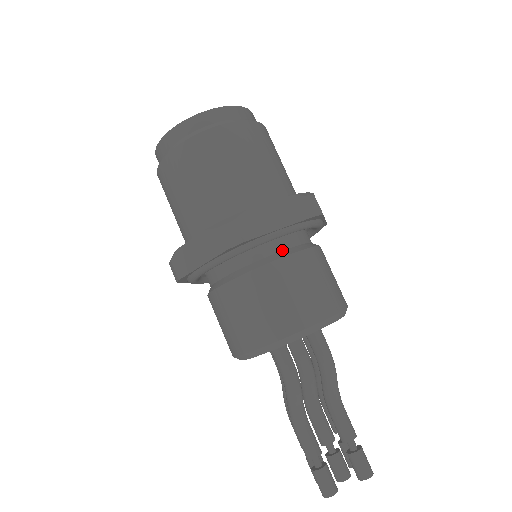
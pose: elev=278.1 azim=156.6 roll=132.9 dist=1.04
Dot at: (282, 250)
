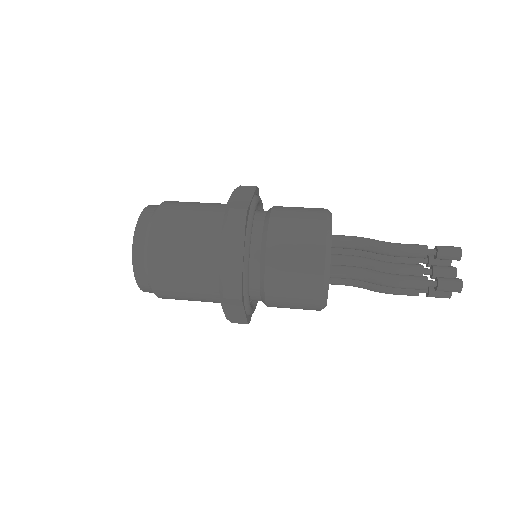
Dot at: occluded
